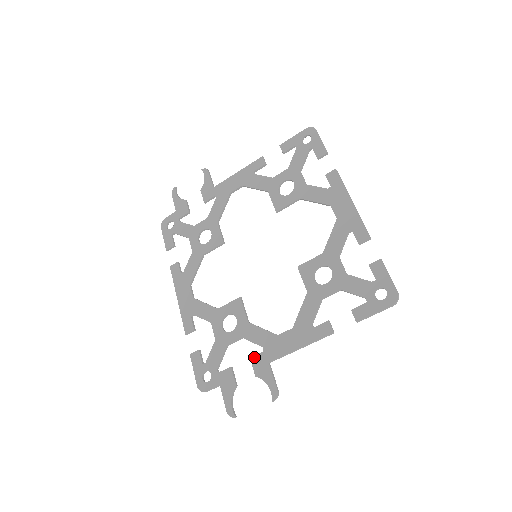
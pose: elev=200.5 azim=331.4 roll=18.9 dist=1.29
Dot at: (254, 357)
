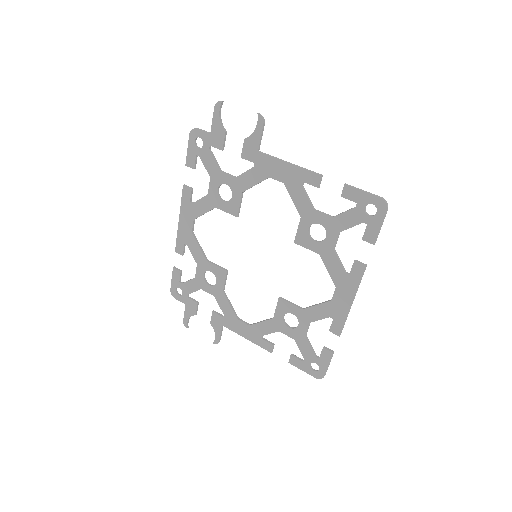
Dot at: (215, 314)
